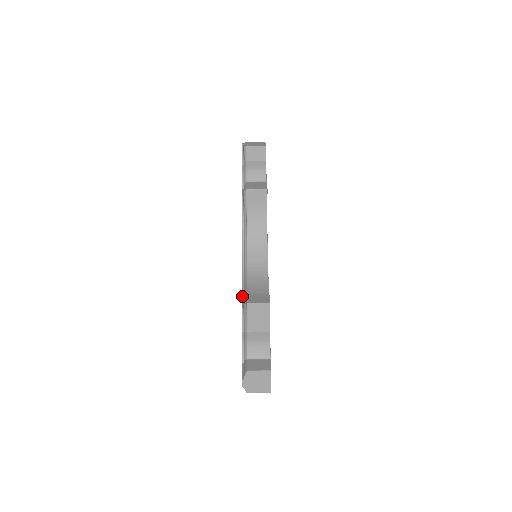
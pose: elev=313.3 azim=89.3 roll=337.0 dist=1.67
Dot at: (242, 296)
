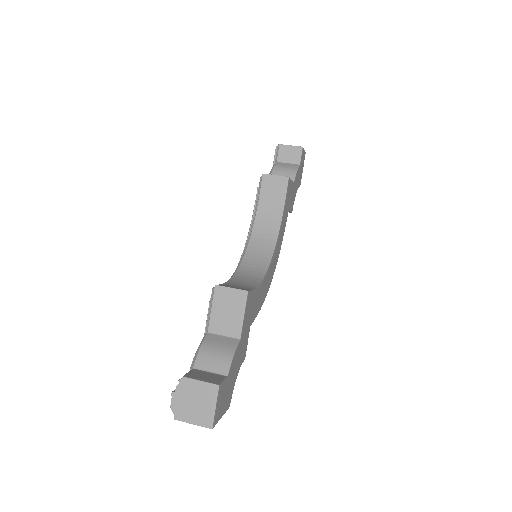
Dot at: occluded
